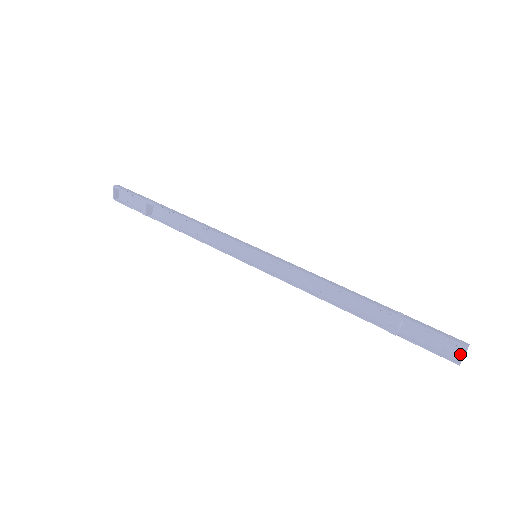
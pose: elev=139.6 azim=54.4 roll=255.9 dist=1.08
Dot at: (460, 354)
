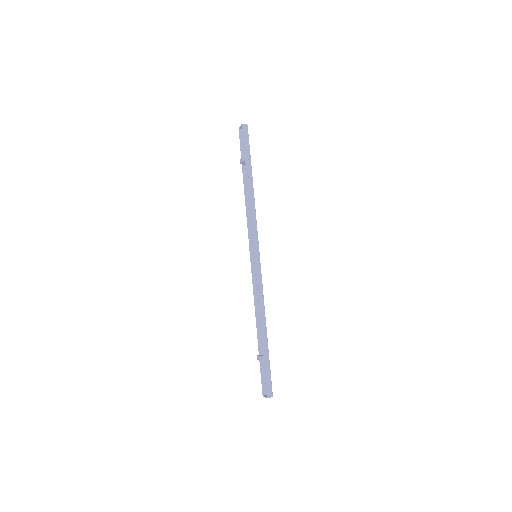
Dot at: occluded
